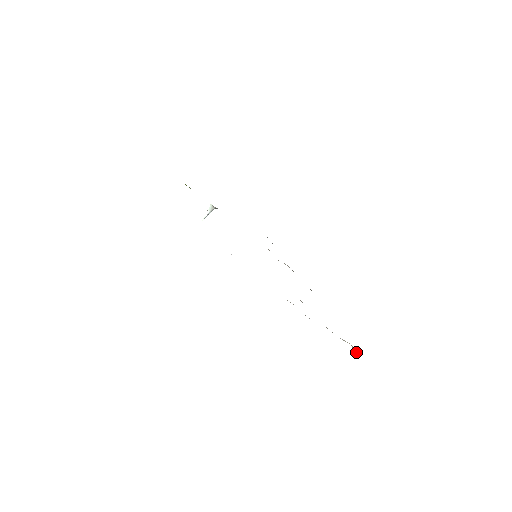
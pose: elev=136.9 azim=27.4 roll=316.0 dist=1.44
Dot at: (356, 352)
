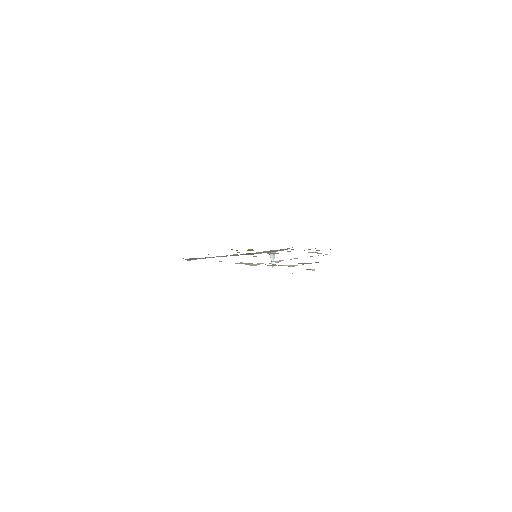
Dot at: occluded
